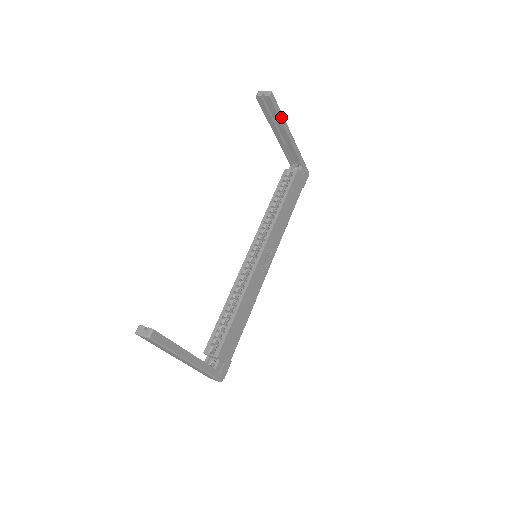
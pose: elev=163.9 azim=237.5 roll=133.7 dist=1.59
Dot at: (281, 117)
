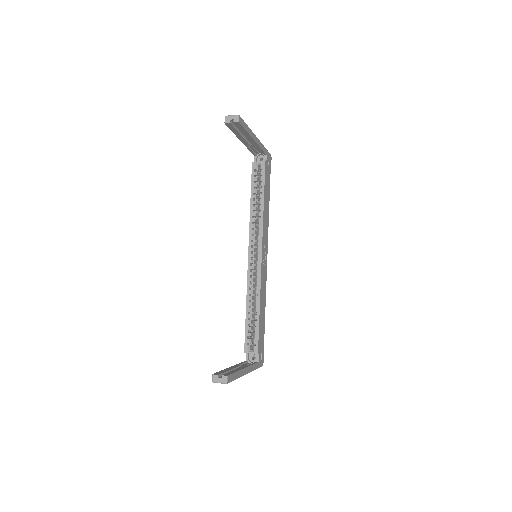
Dot at: (248, 130)
